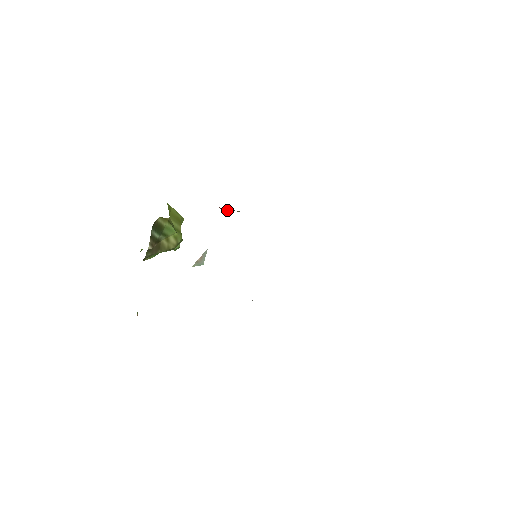
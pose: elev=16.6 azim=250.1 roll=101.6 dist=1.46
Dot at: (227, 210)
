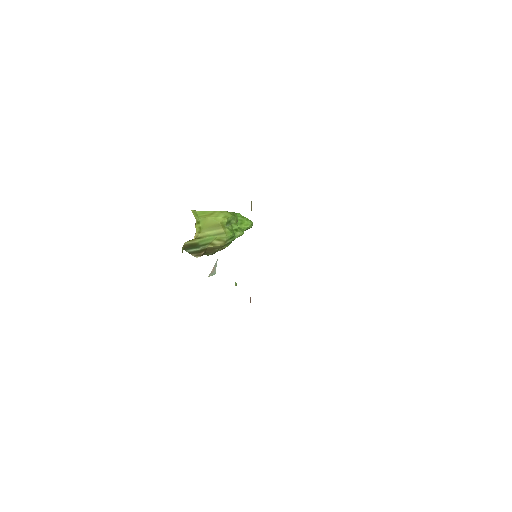
Dot at: occluded
